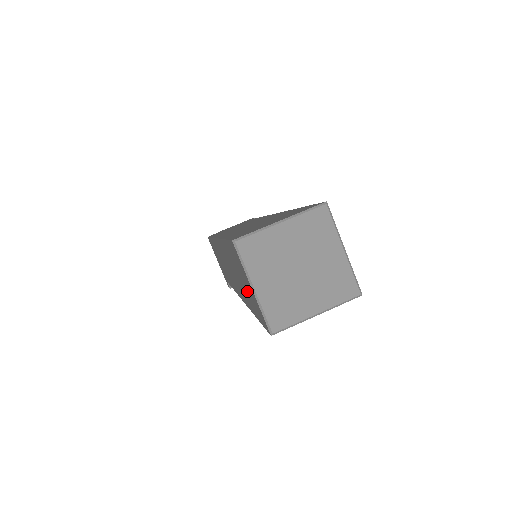
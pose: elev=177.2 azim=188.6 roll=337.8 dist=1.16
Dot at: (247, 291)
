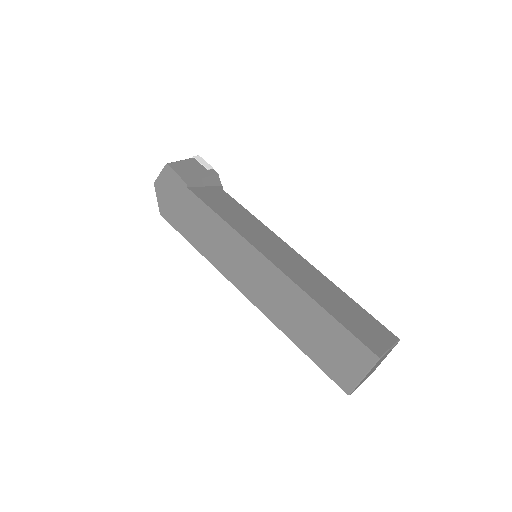
Dot at: occluded
